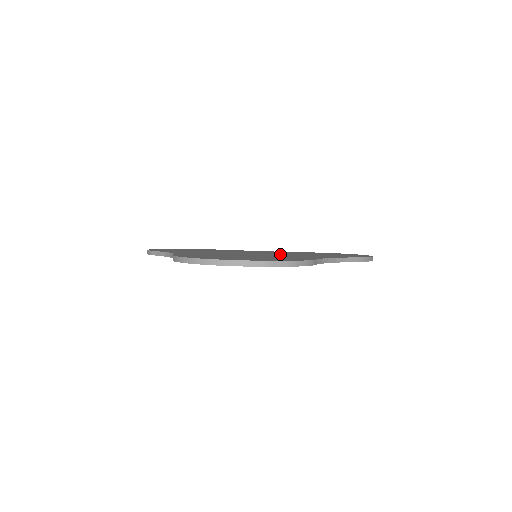
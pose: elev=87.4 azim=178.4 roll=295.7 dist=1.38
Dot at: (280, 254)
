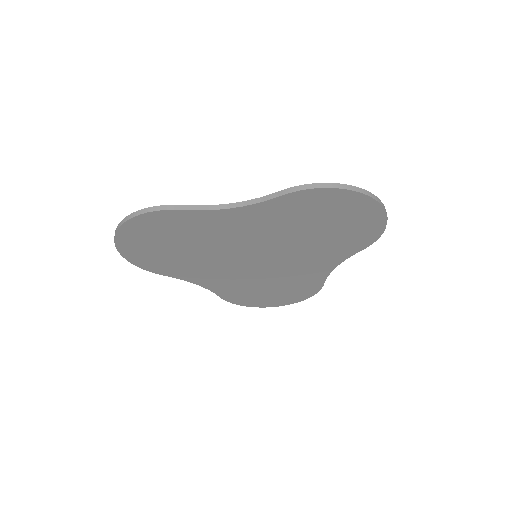
Dot at: occluded
